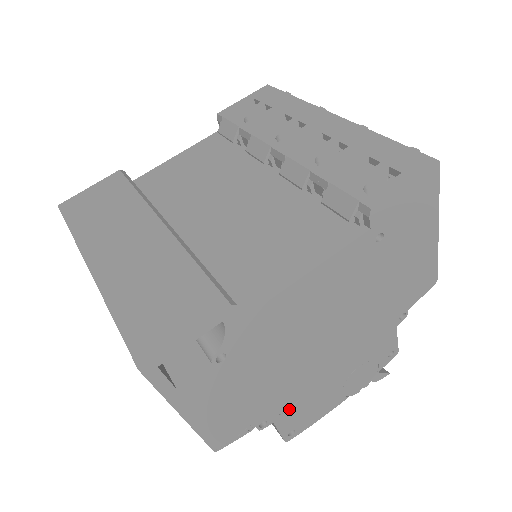
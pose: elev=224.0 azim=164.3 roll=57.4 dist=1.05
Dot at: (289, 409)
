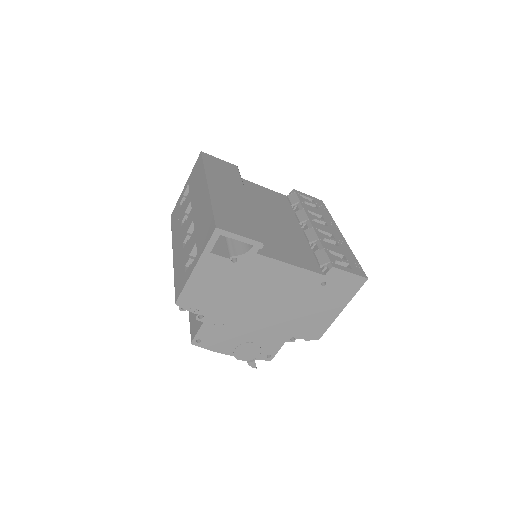
Dot at: (215, 324)
